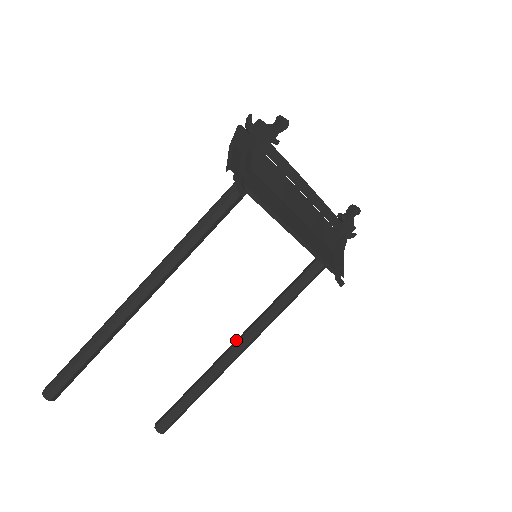
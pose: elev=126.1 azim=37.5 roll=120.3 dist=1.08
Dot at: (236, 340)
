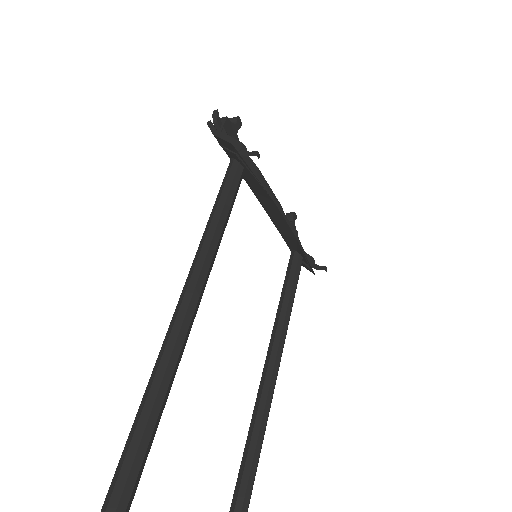
Dot at: (263, 372)
